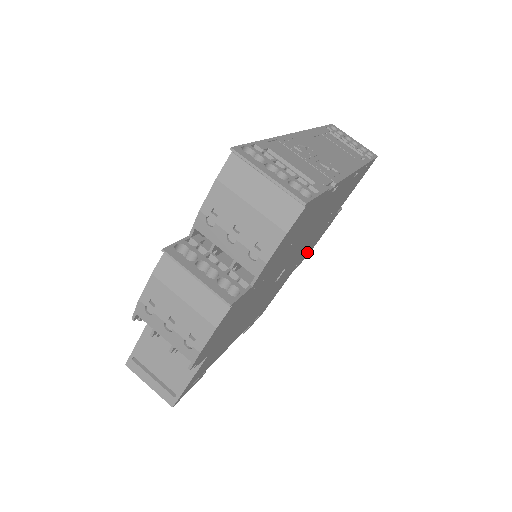
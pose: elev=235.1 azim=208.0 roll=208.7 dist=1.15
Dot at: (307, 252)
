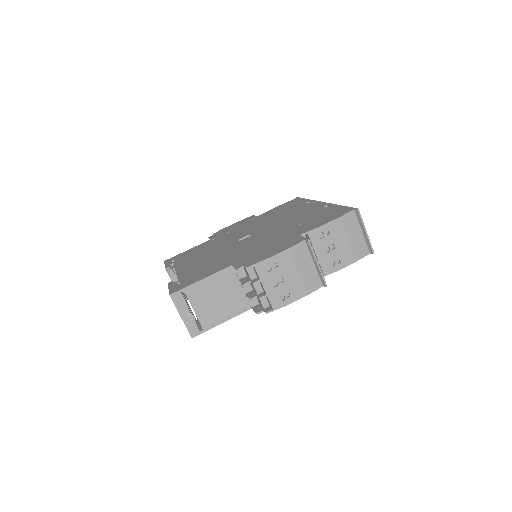
Dot at: occluded
